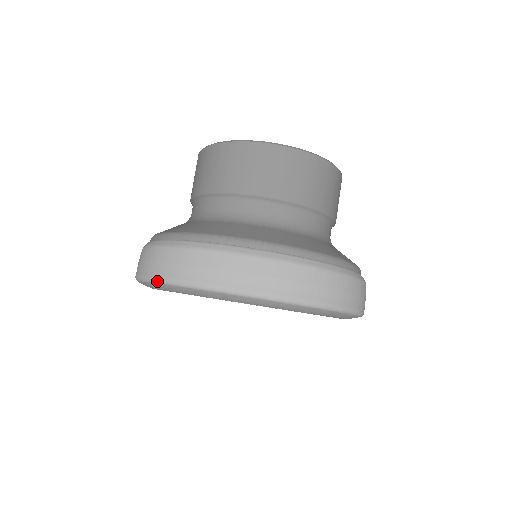
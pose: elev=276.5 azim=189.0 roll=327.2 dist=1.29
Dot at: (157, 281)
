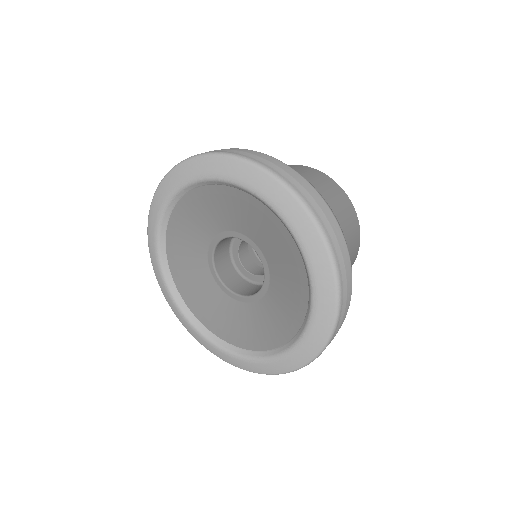
Dot at: (148, 244)
